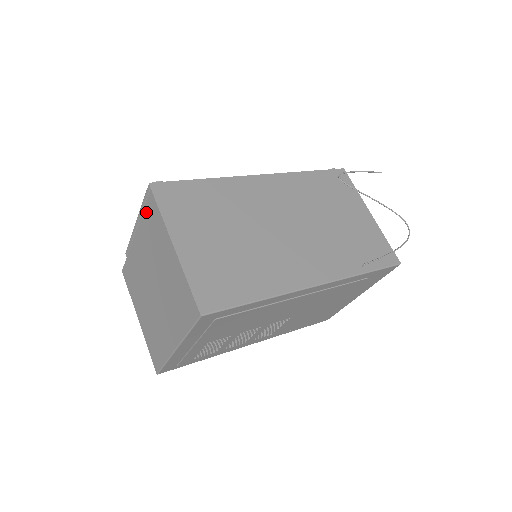
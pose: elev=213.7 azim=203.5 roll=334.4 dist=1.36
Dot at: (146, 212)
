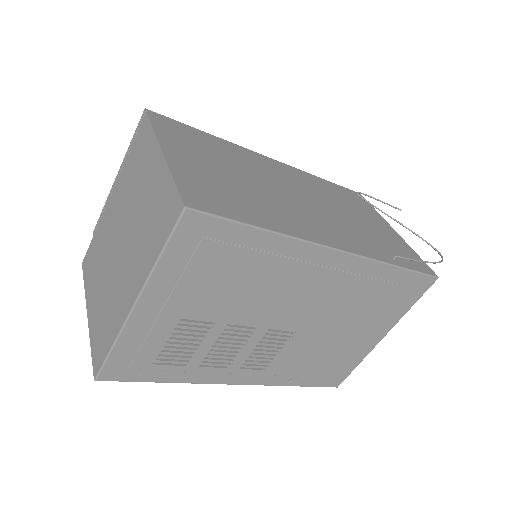
Dot at: (133, 147)
